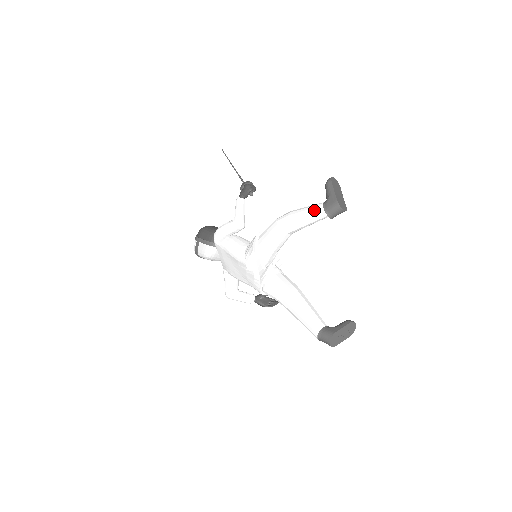
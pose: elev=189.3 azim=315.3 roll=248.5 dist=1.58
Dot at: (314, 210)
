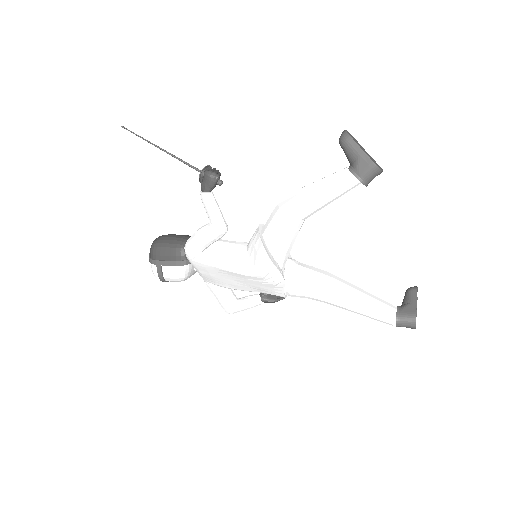
Dot at: (340, 183)
